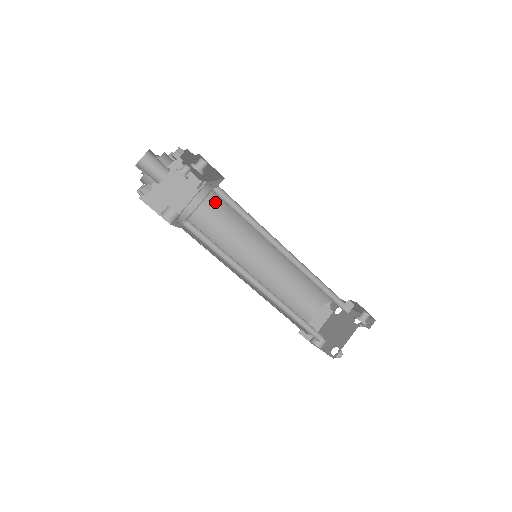
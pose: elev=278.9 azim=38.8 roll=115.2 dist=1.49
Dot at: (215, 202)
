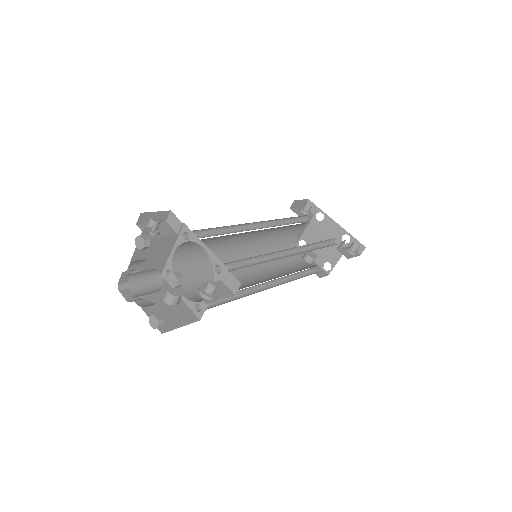
Dot at: occluded
